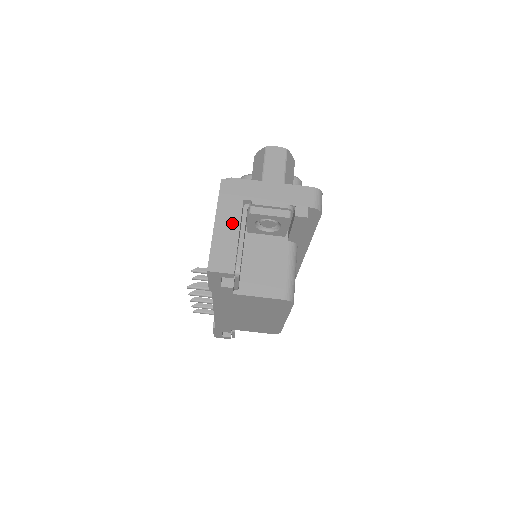
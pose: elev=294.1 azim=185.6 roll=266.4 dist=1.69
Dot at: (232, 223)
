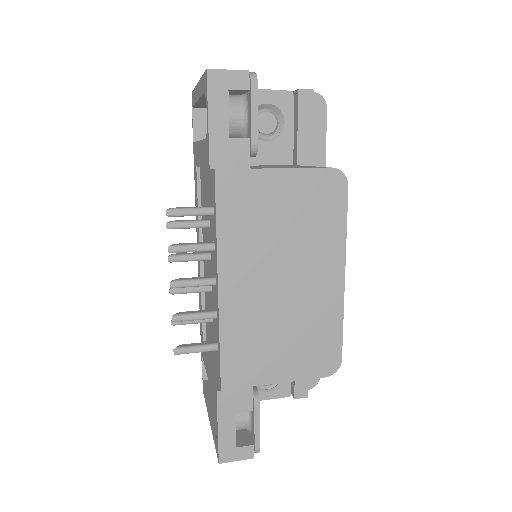
Dot at: occluded
